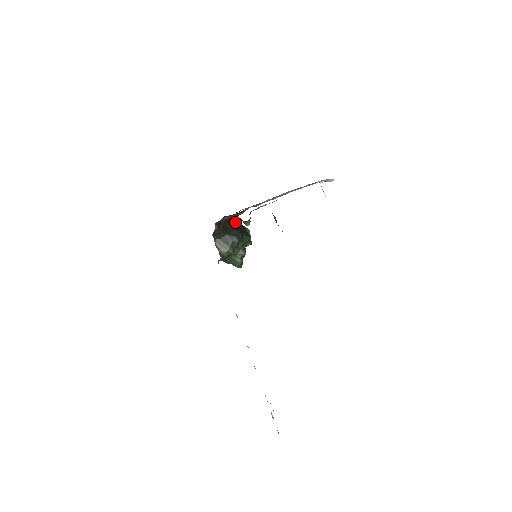
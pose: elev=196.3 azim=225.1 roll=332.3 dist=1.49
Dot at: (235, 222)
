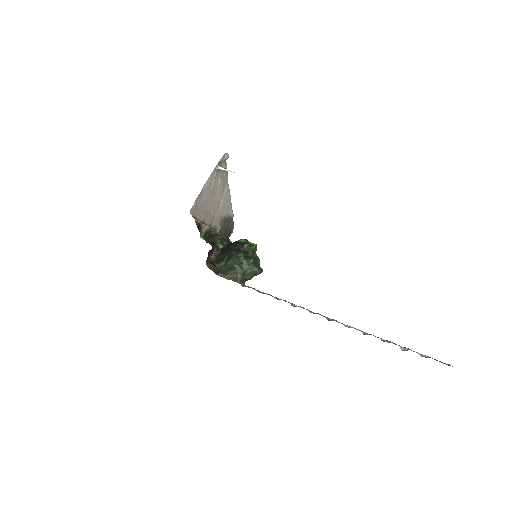
Dot at: (225, 247)
